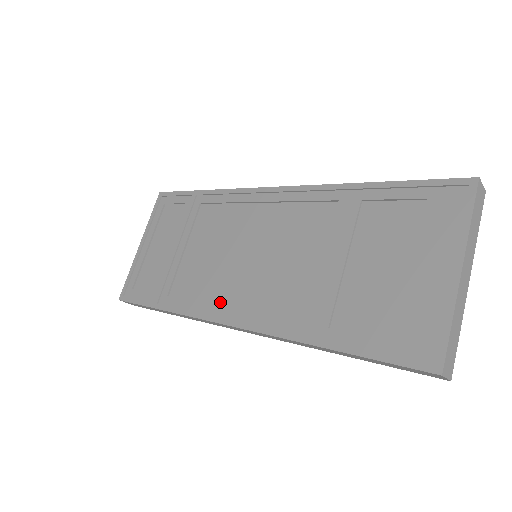
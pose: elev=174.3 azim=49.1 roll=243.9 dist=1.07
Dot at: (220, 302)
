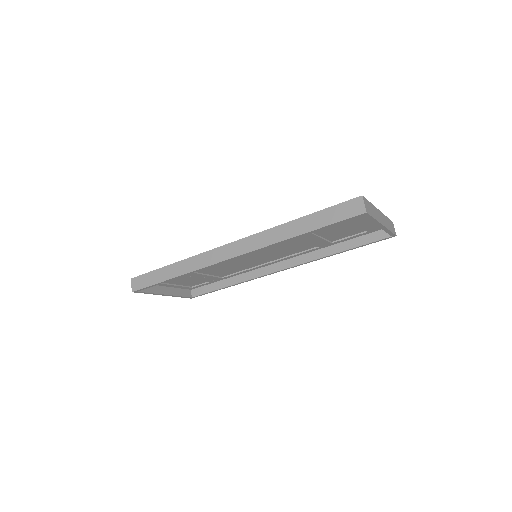
Dot at: occluded
